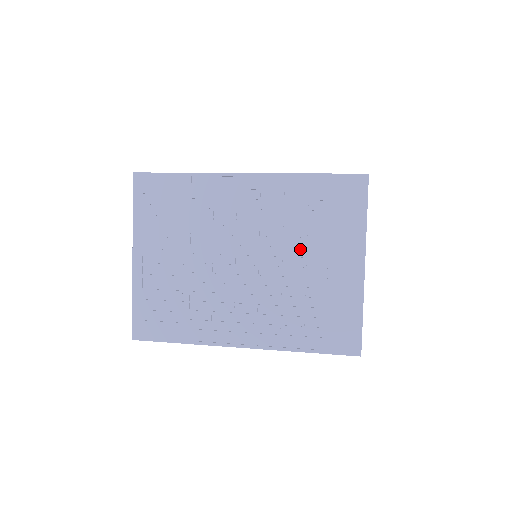
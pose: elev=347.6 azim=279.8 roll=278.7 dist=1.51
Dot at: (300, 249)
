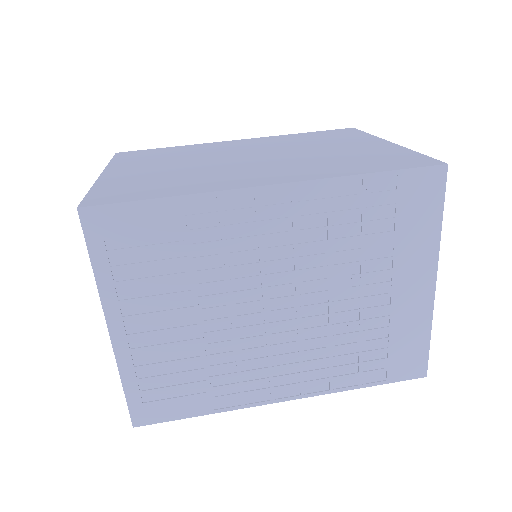
Dot at: (355, 276)
